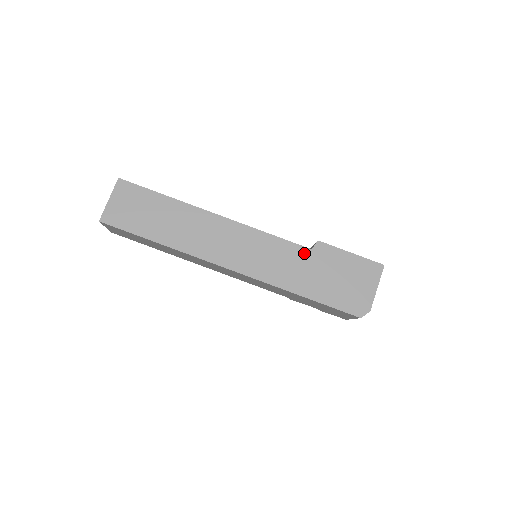
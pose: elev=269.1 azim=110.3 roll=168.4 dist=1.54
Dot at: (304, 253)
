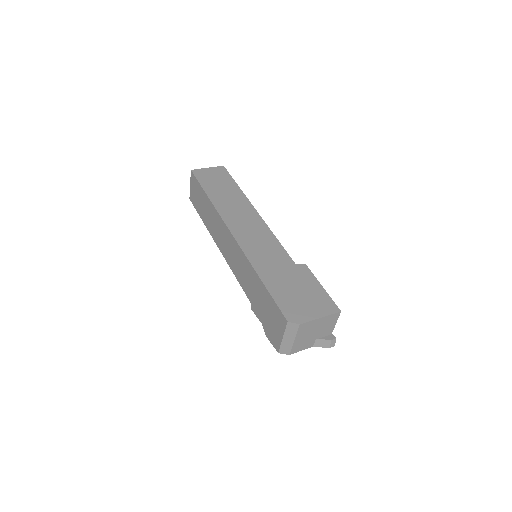
Dot at: (288, 262)
